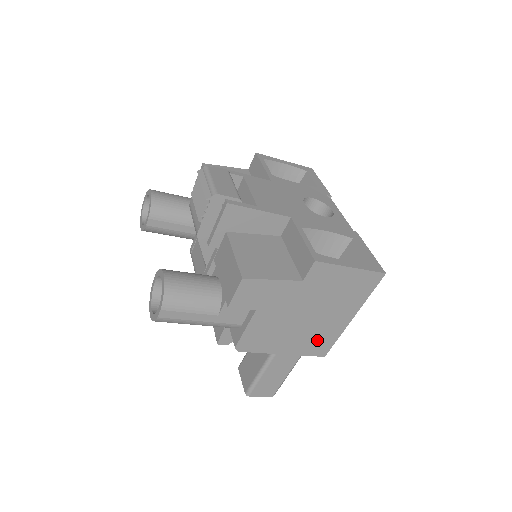
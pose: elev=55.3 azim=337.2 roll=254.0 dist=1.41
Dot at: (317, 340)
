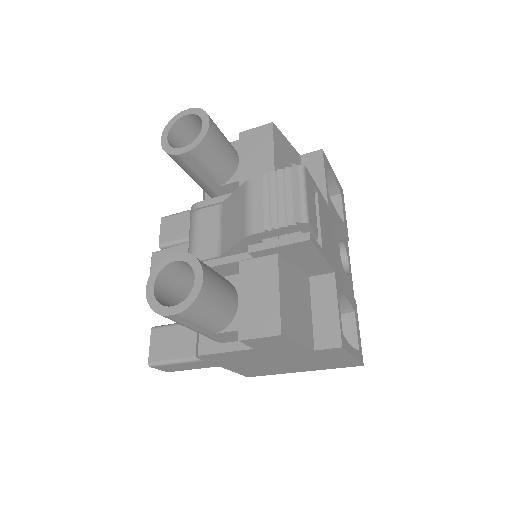
Dot at: (260, 371)
